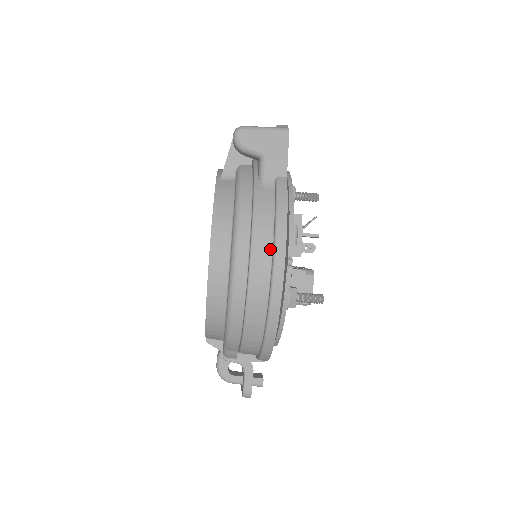
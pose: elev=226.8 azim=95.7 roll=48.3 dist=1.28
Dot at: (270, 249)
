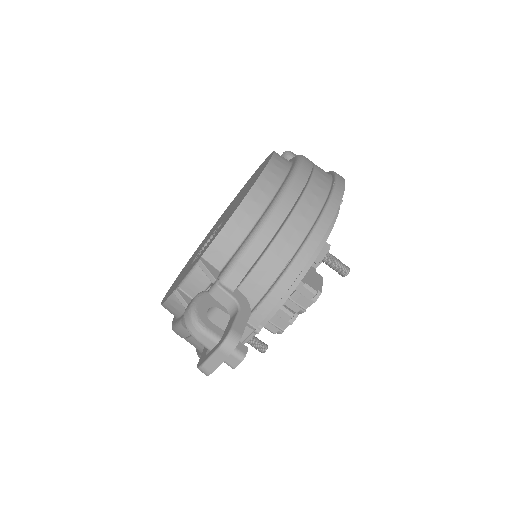
Dot at: (330, 177)
